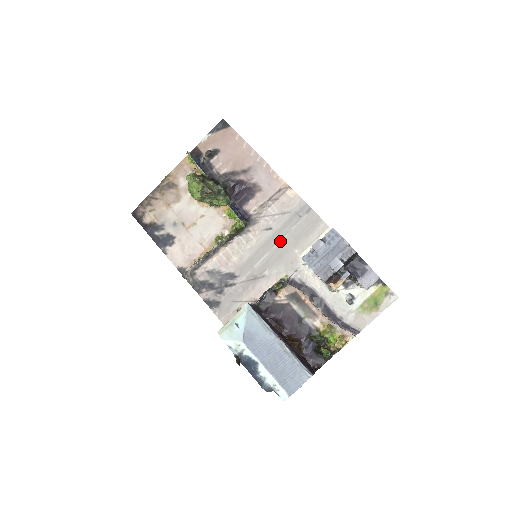
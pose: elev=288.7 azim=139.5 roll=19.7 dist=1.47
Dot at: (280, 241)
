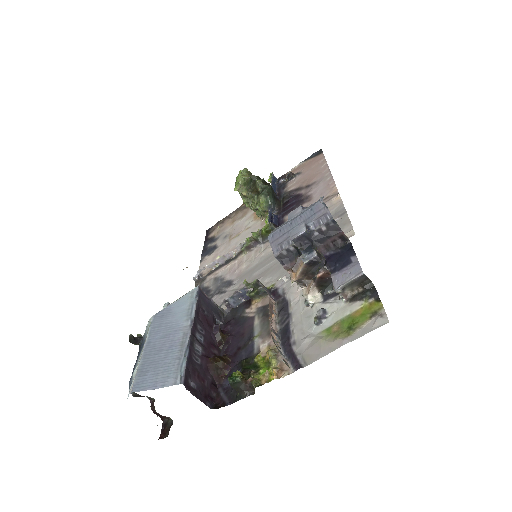
Dot at: occluded
